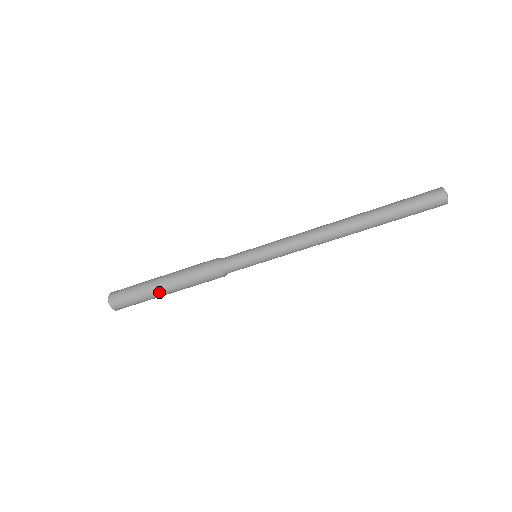
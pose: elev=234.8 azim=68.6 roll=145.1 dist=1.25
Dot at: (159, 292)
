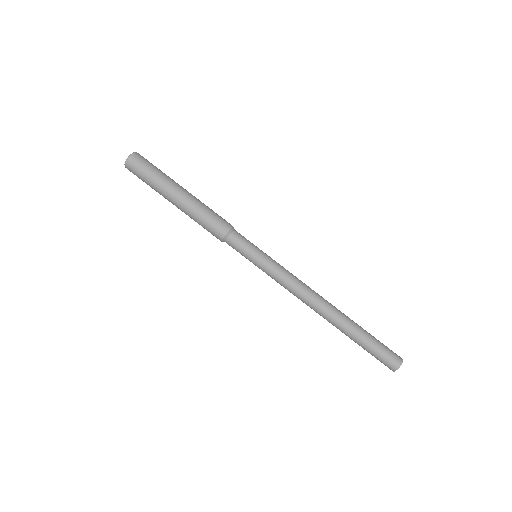
Dot at: (171, 195)
